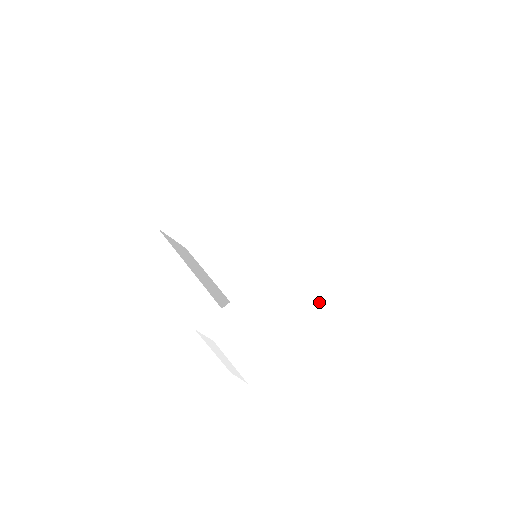
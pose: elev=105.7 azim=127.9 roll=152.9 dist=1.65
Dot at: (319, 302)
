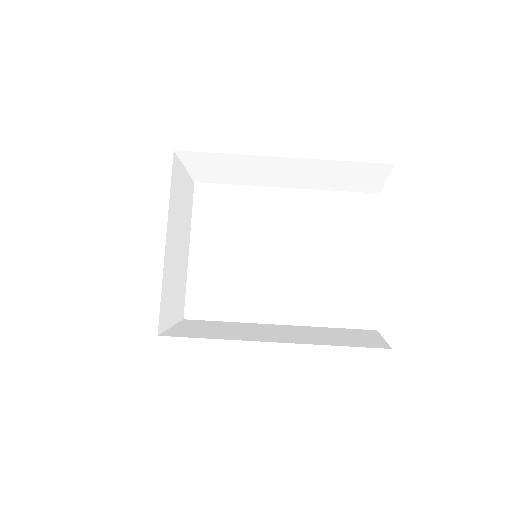
Dot at: occluded
